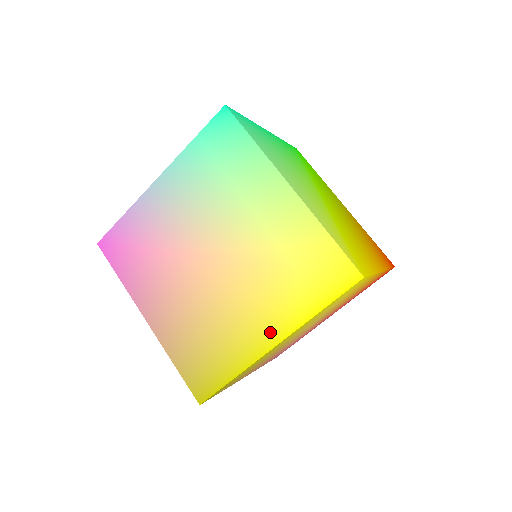
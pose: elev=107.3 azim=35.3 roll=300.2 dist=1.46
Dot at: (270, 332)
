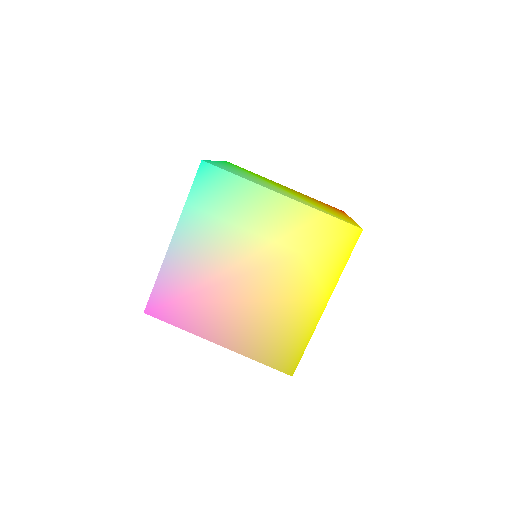
Dot at: (318, 298)
